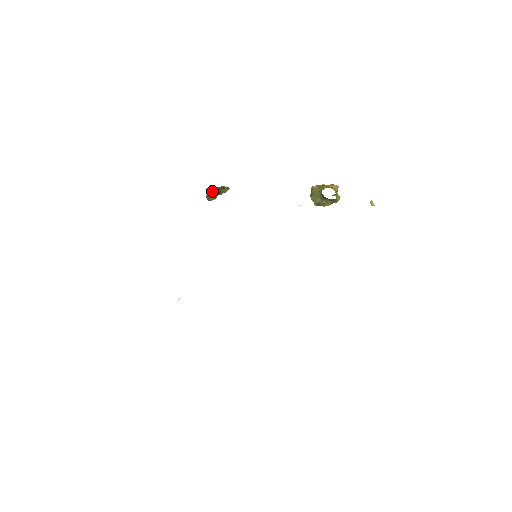
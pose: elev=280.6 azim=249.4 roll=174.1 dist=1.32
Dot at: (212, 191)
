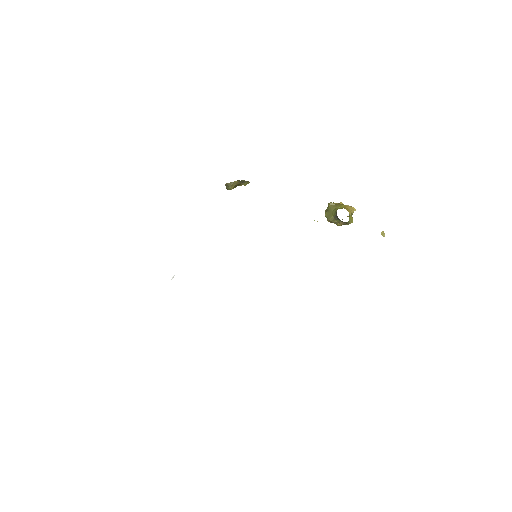
Dot at: occluded
